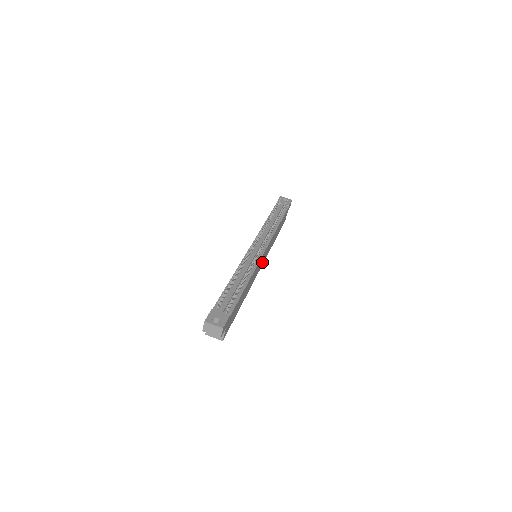
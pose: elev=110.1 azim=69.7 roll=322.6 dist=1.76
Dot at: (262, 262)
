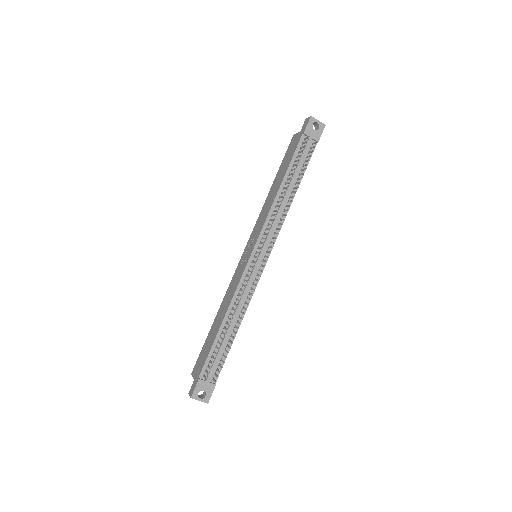
Dot at: occluded
